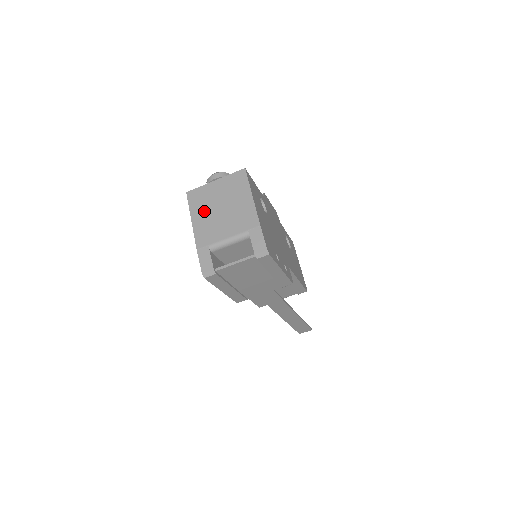
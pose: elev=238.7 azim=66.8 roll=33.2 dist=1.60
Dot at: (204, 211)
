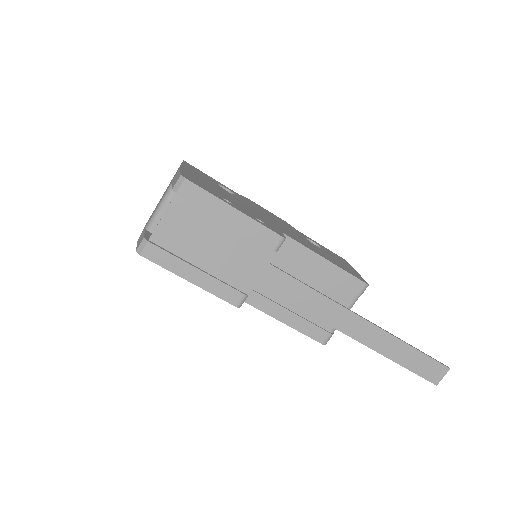
Dot at: occluded
